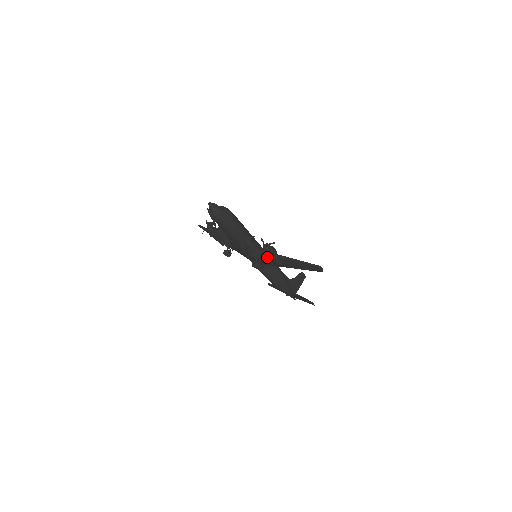
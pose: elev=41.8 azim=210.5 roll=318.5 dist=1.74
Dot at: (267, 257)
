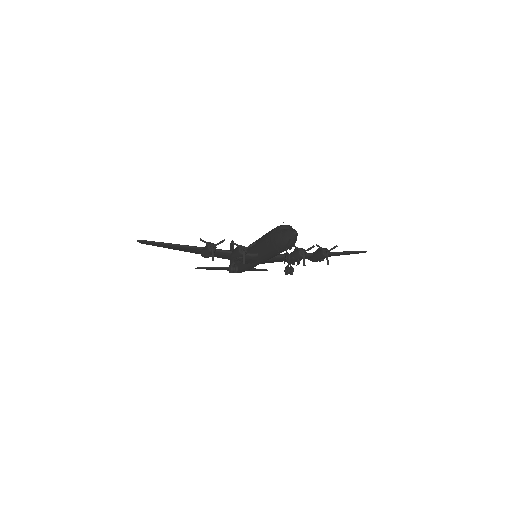
Dot at: occluded
